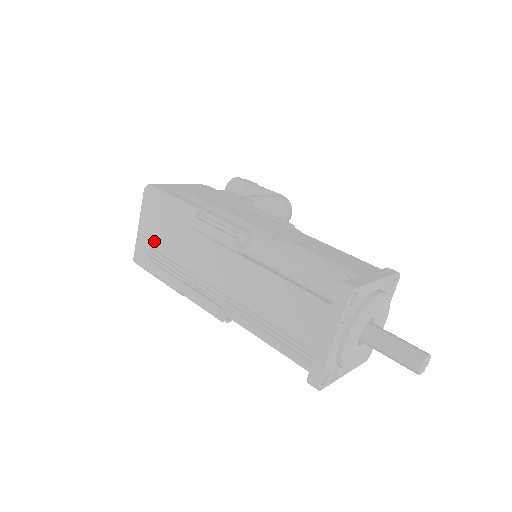
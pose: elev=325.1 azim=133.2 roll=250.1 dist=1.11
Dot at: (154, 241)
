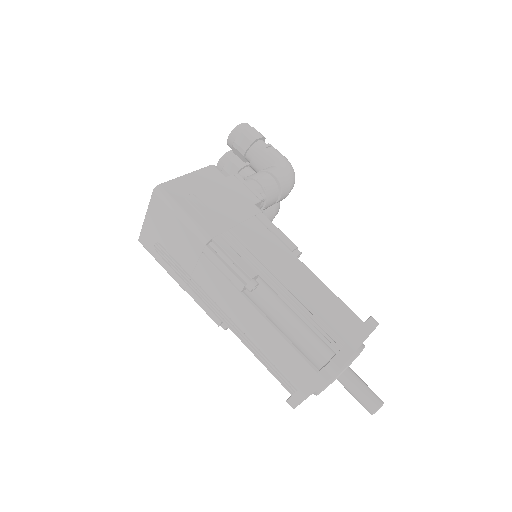
Dot at: (161, 239)
